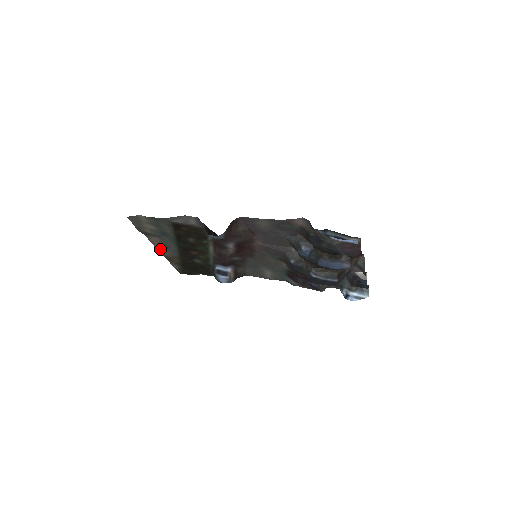
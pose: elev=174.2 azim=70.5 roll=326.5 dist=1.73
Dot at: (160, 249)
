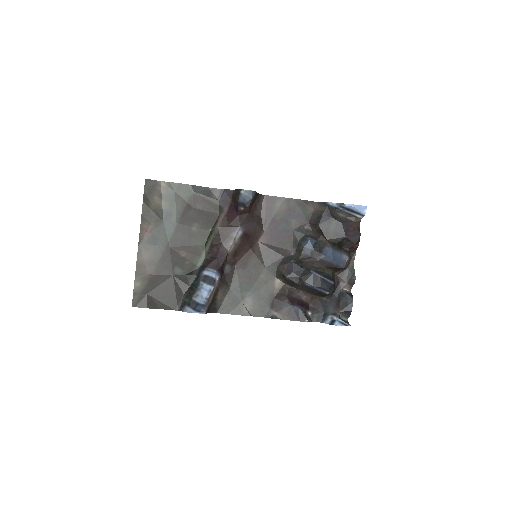
Dot at: (143, 244)
